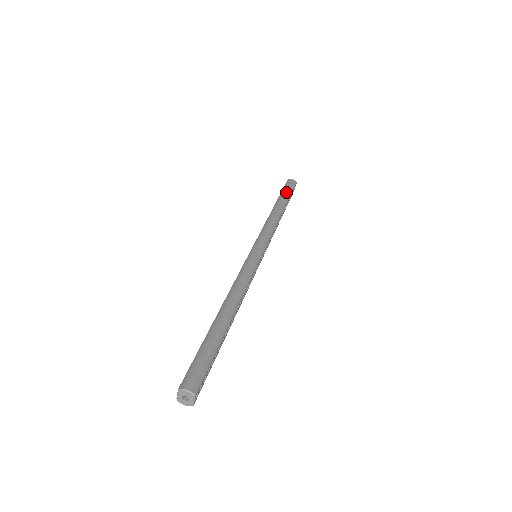
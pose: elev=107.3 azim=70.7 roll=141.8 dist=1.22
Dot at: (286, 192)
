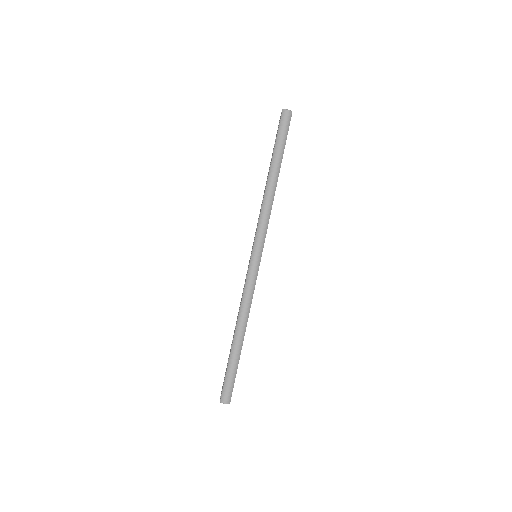
Dot at: (280, 144)
